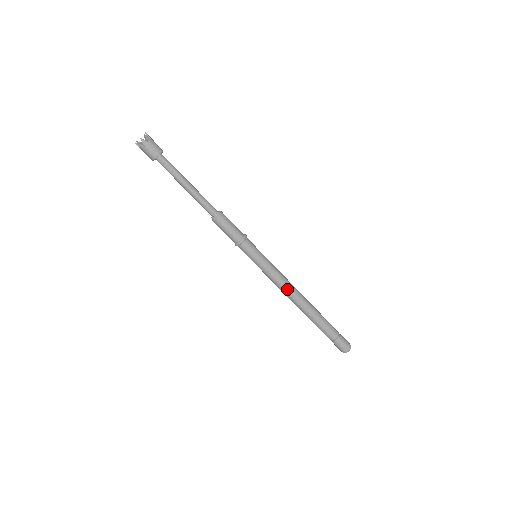
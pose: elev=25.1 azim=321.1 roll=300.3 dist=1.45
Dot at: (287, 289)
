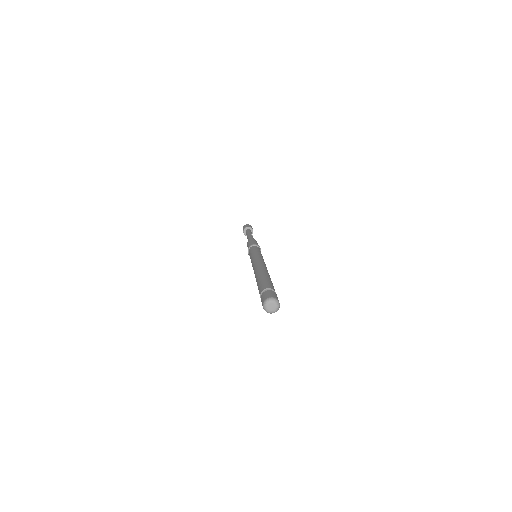
Dot at: (259, 262)
